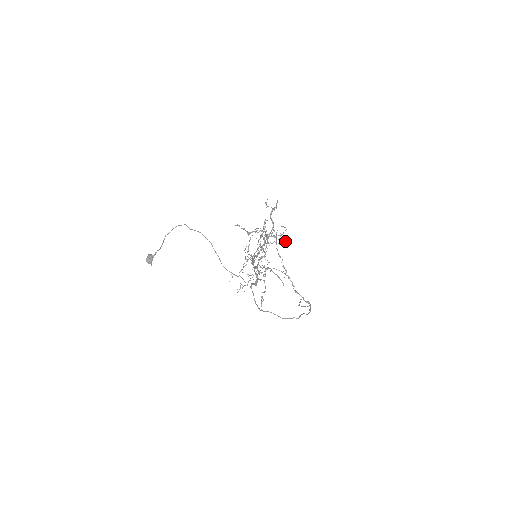
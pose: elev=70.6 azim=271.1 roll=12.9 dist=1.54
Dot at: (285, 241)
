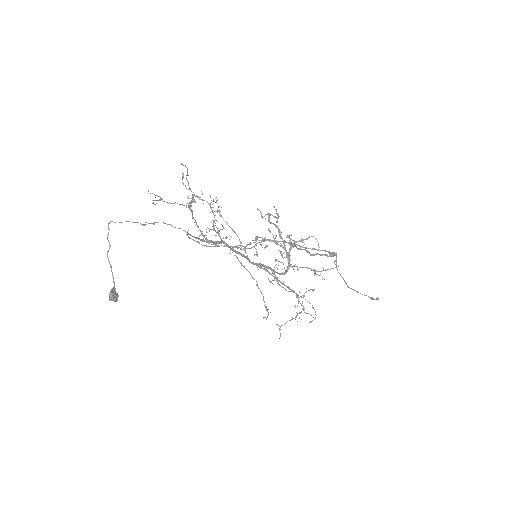
Dot at: (335, 261)
